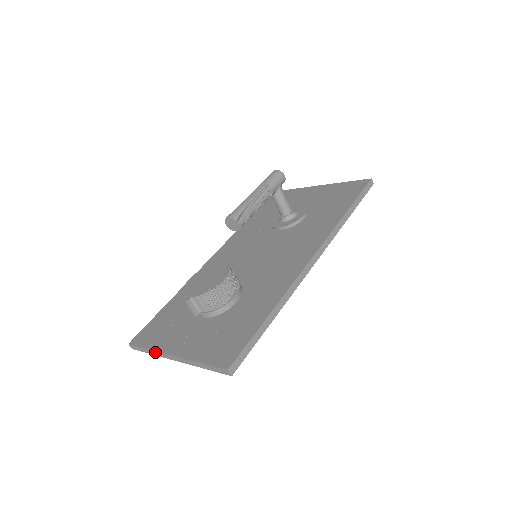
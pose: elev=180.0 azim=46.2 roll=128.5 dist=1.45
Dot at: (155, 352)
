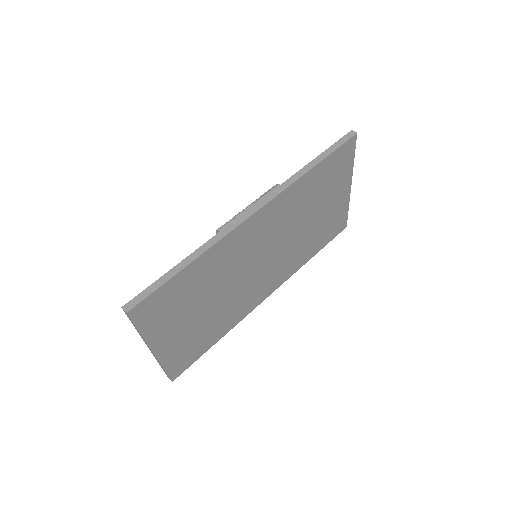
Dot at: (157, 361)
